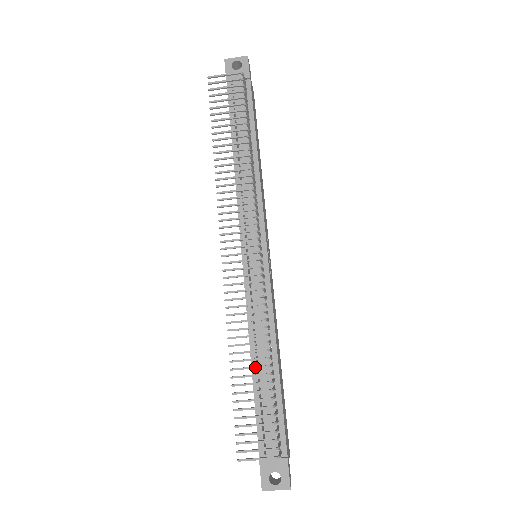
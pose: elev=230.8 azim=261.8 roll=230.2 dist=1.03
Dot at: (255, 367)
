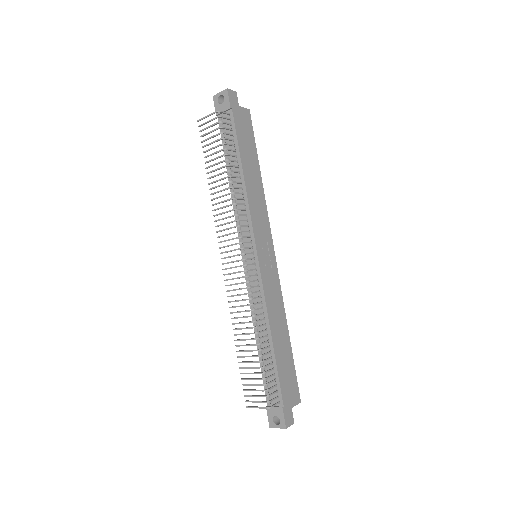
Dot at: (249, 345)
